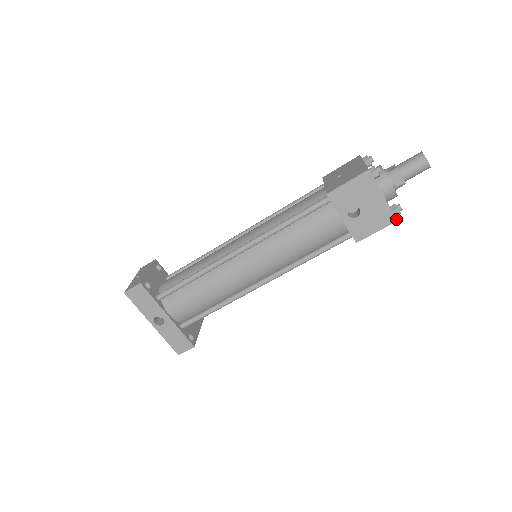
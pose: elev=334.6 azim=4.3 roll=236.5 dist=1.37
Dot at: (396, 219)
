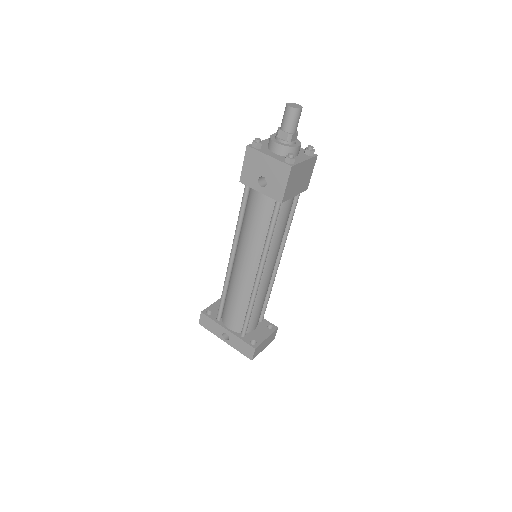
Dot at: (290, 166)
